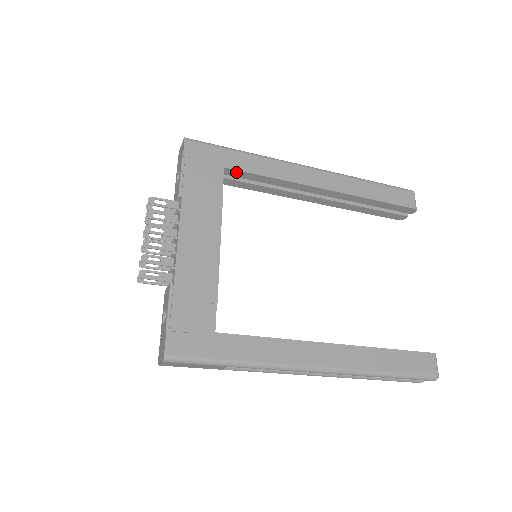
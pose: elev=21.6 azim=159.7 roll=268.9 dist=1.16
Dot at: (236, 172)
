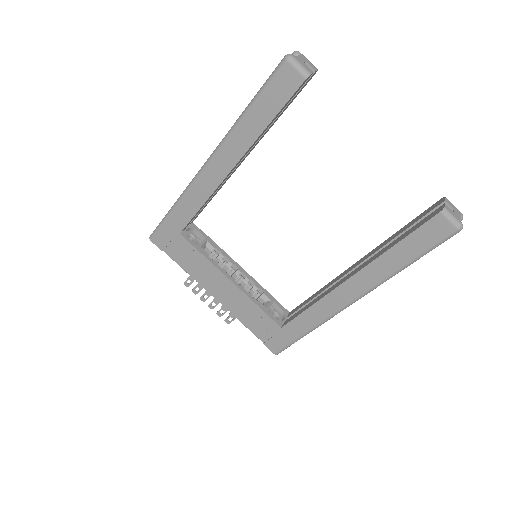
Dot at: (187, 225)
